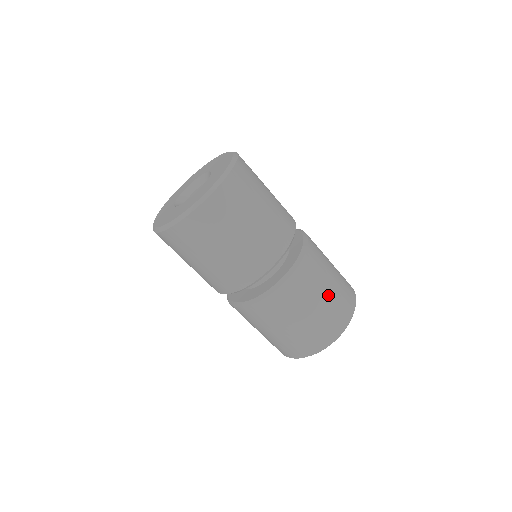
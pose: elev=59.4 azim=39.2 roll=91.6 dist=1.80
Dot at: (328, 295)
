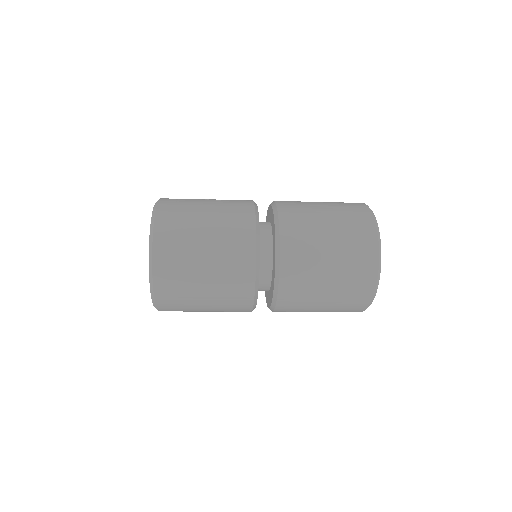
Dot at: (323, 310)
